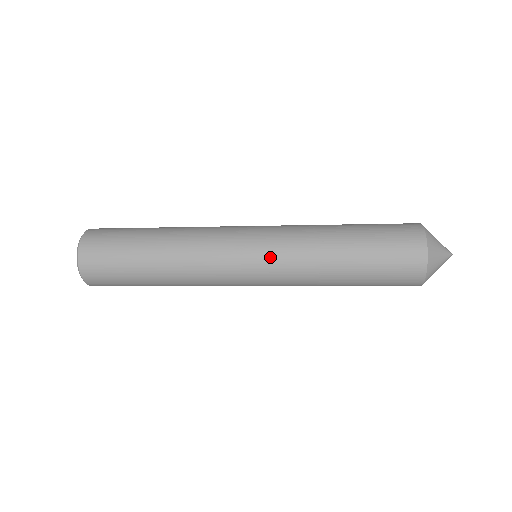
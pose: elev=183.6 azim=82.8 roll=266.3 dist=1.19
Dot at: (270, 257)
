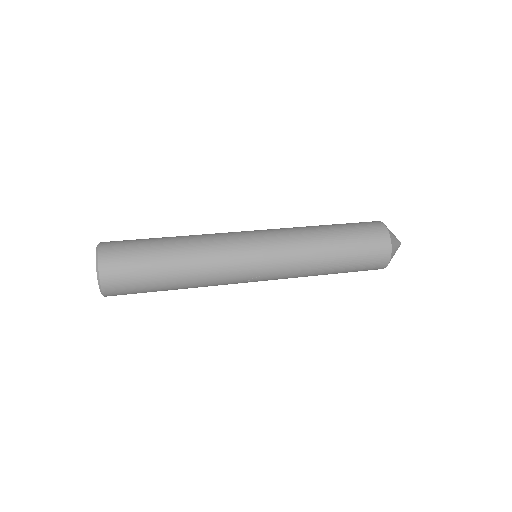
Dot at: (275, 276)
